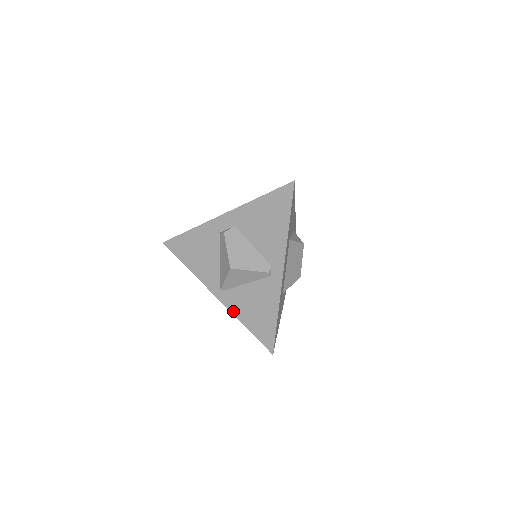
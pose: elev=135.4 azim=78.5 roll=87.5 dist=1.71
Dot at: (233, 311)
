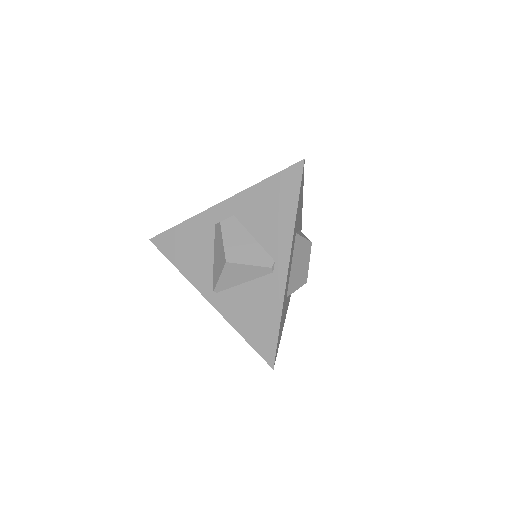
Dot at: (227, 317)
